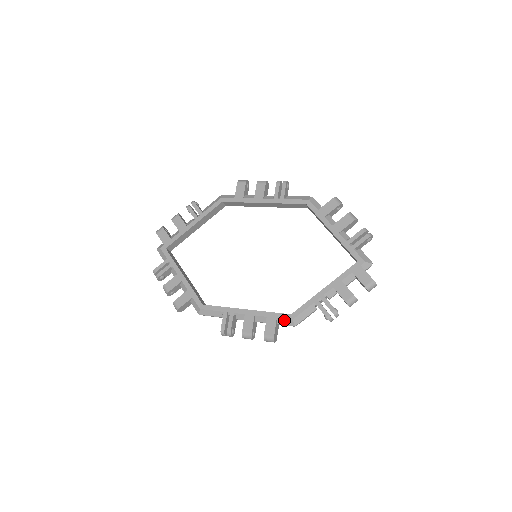
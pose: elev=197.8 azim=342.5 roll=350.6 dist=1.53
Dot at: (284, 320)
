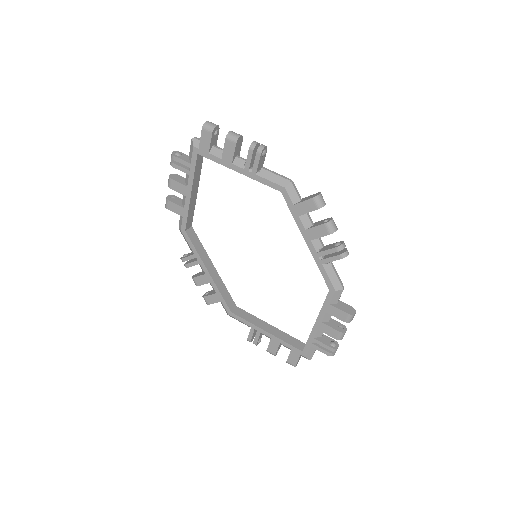
Dot at: (224, 307)
